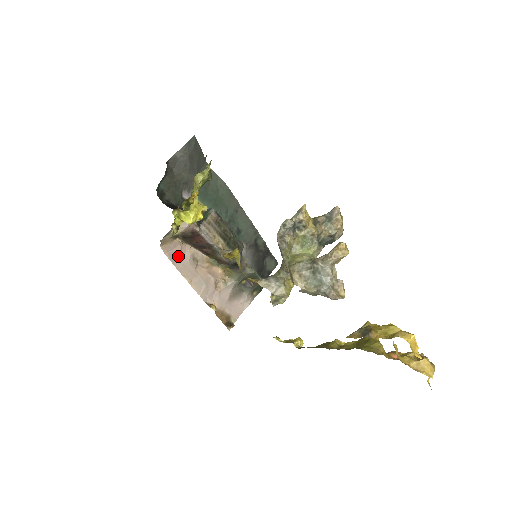
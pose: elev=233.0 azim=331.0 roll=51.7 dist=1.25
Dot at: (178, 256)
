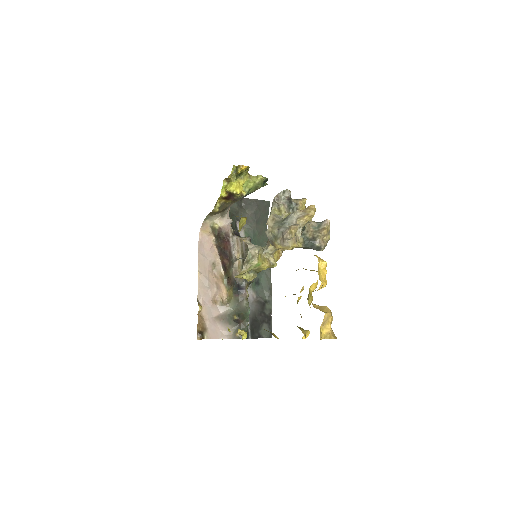
Dot at: (205, 250)
